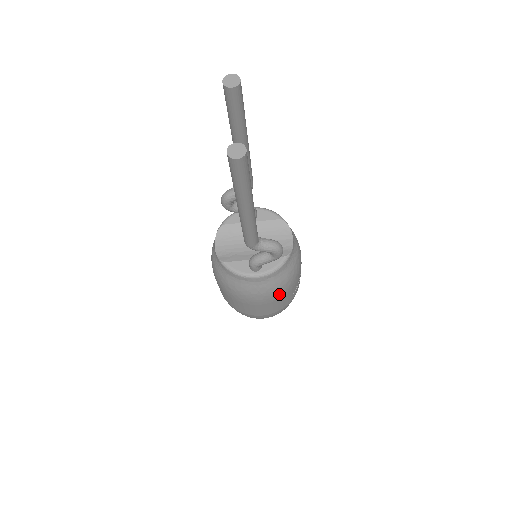
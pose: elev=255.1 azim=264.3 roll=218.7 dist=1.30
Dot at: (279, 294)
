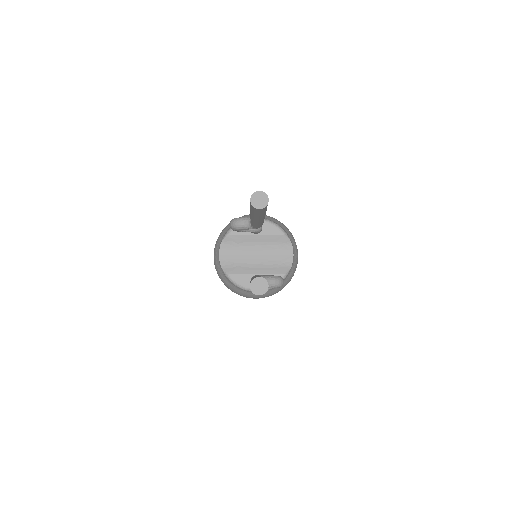
Dot at: occluded
